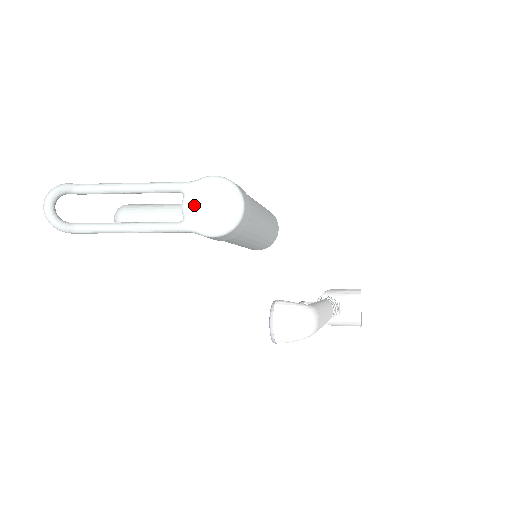
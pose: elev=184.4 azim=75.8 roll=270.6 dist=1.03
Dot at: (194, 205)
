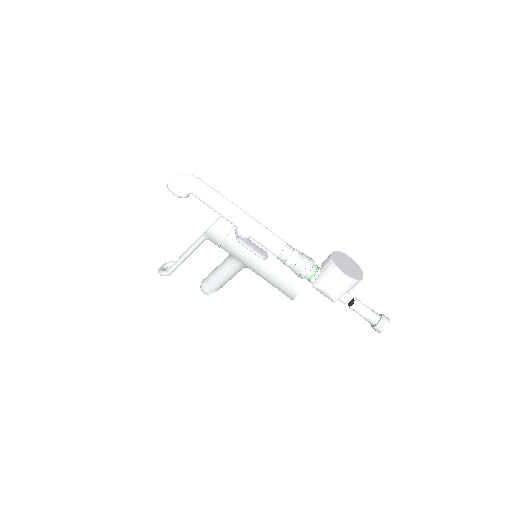
Dot at: occluded
